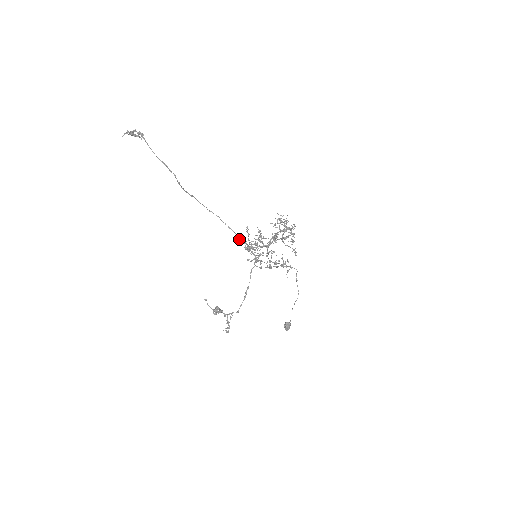
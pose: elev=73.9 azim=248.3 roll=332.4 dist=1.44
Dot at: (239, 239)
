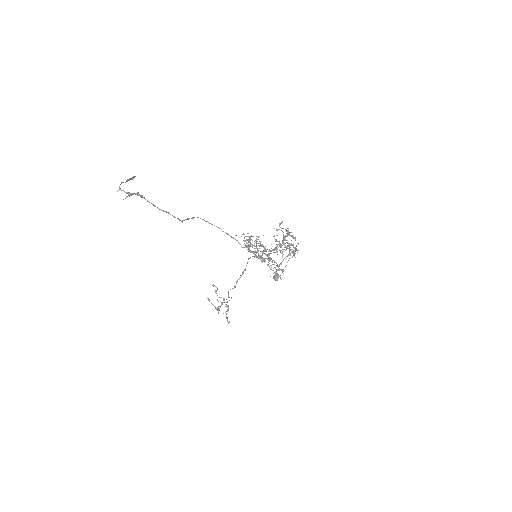
Dot at: occluded
